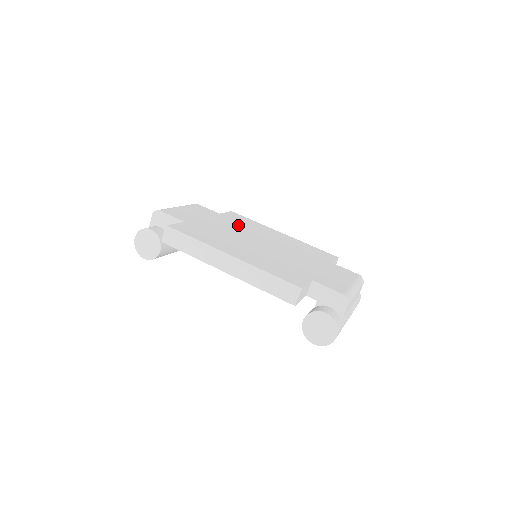
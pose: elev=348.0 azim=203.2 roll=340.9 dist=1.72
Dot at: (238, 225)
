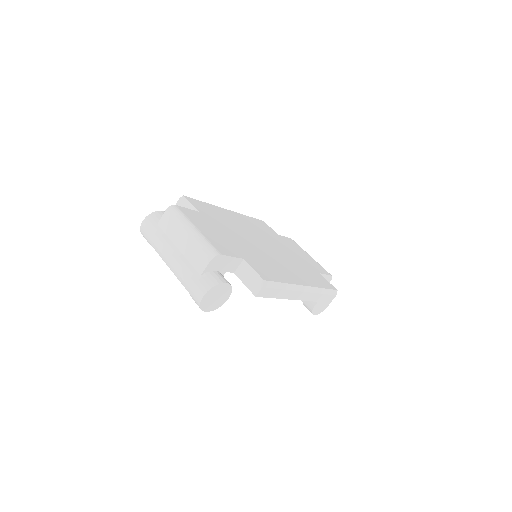
Dot at: (227, 225)
